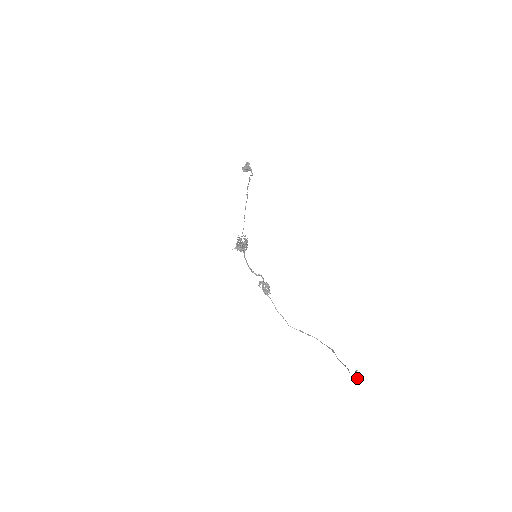
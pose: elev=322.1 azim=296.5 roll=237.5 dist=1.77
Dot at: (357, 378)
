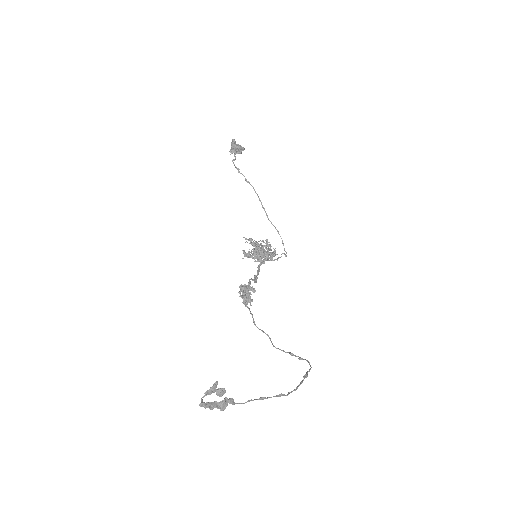
Dot at: (222, 403)
